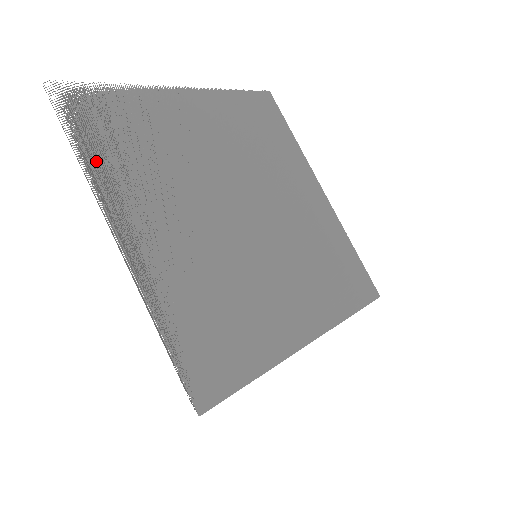
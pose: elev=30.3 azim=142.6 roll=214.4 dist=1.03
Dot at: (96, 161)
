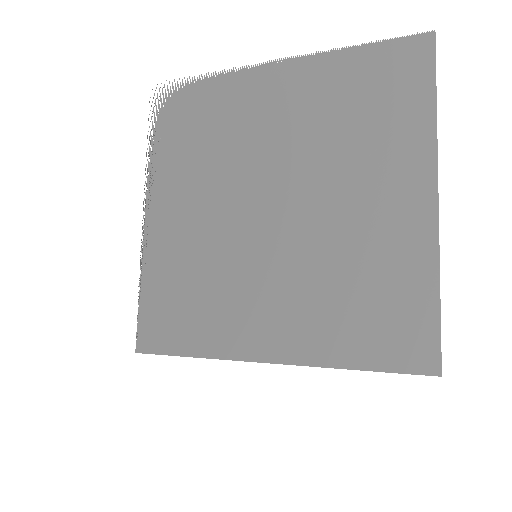
Dot at: (158, 149)
